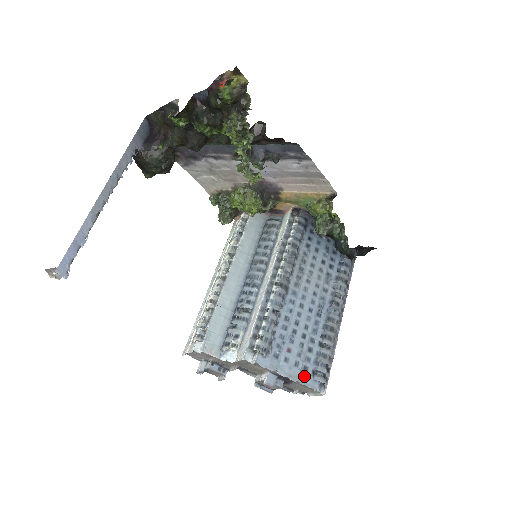
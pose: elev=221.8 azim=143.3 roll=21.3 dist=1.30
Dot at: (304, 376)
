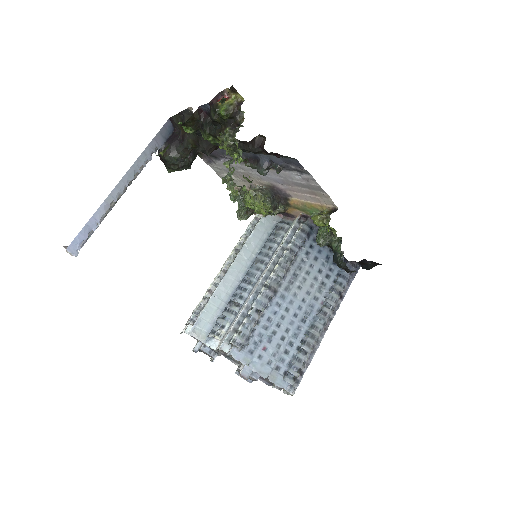
Dot at: (275, 375)
